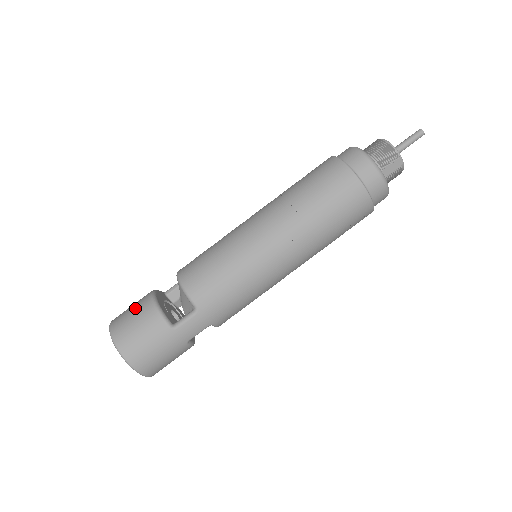
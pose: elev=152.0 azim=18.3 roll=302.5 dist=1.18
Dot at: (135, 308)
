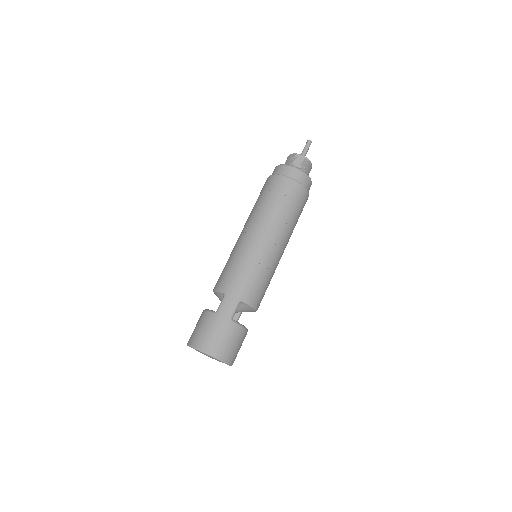
Dot at: occluded
